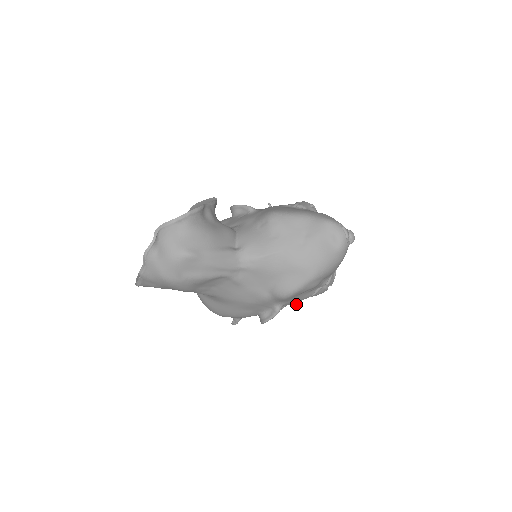
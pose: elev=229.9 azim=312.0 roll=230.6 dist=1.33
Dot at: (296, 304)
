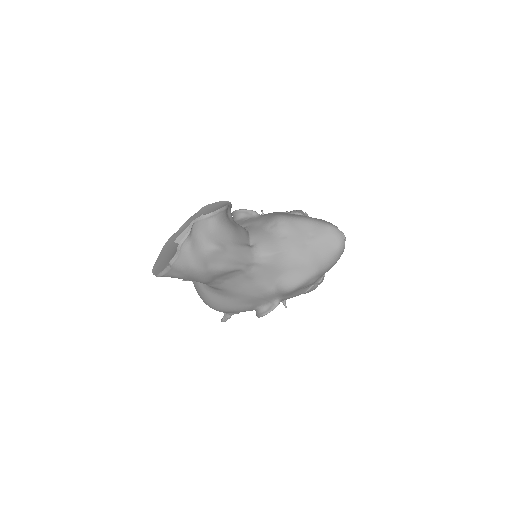
Dot at: (284, 302)
